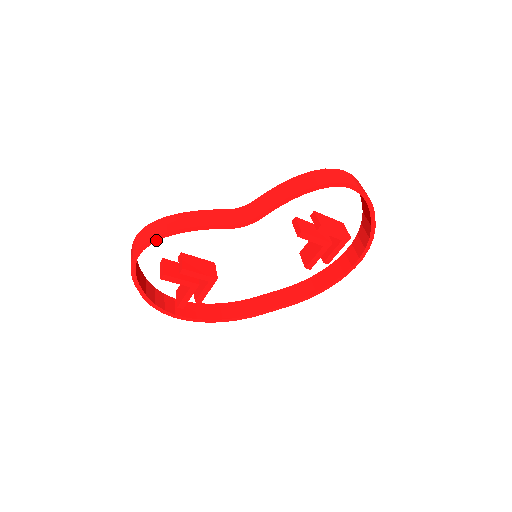
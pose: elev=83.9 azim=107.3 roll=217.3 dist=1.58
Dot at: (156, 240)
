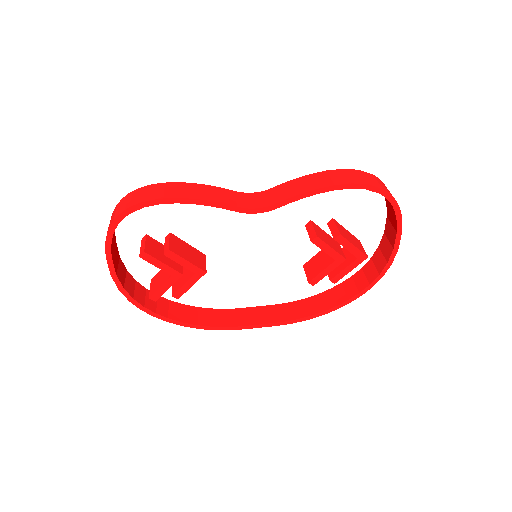
Dot at: (147, 205)
